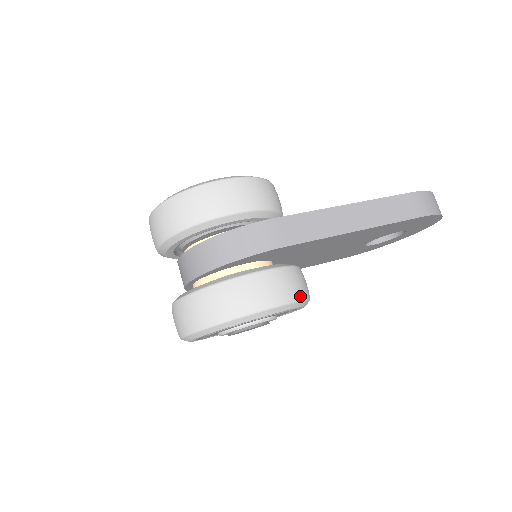
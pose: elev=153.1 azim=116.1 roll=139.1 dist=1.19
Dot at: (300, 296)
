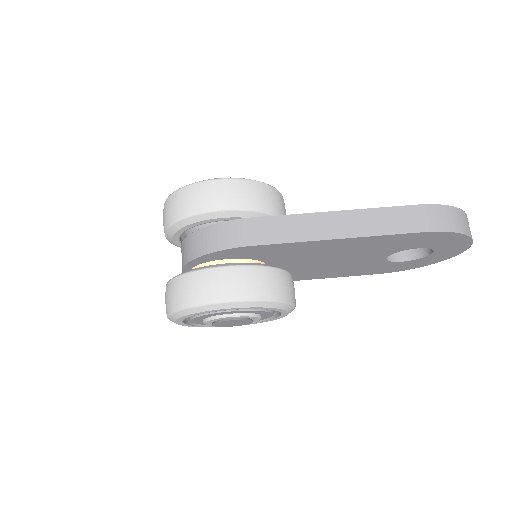
Dot at: (268, 296)
